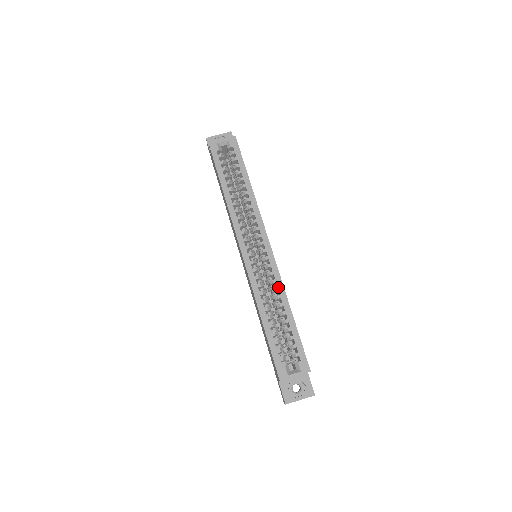
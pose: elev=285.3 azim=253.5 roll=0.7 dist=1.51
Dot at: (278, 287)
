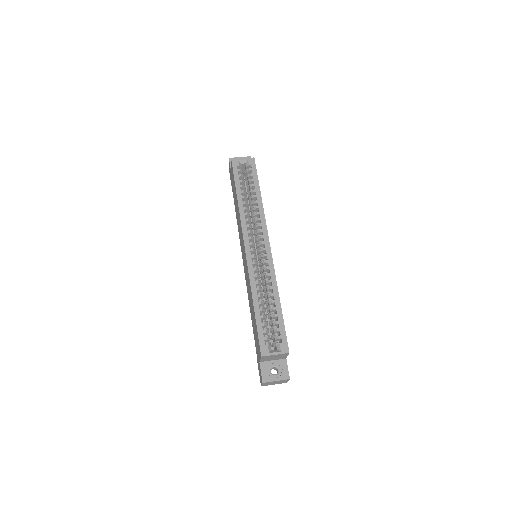
Dot at: (271, 279)
